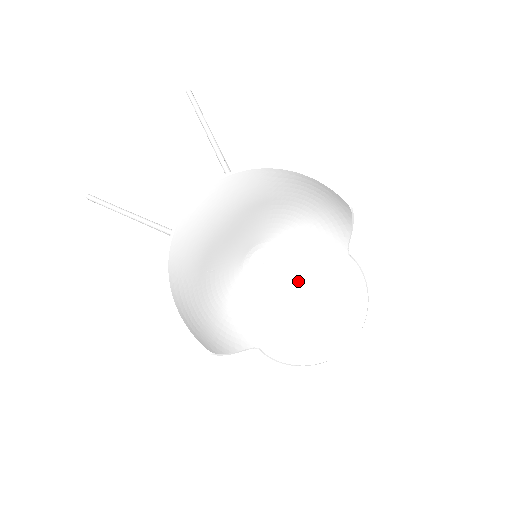
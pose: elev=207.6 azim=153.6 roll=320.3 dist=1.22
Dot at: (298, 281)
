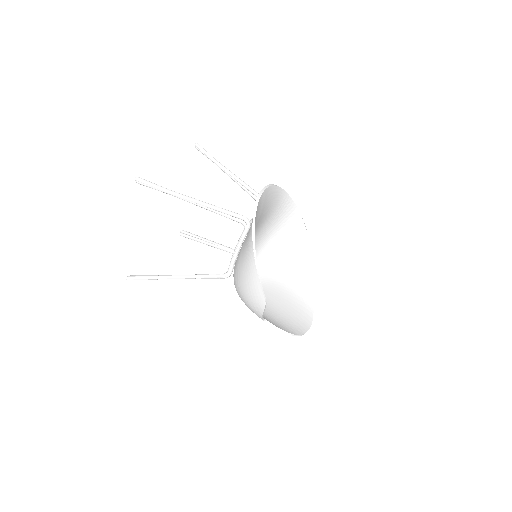
Dot at: (266, 286)
